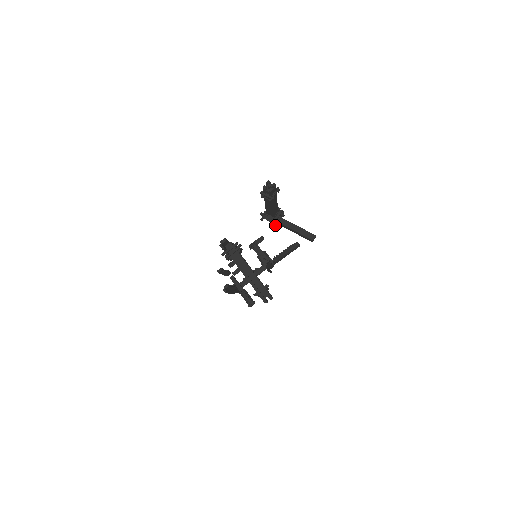
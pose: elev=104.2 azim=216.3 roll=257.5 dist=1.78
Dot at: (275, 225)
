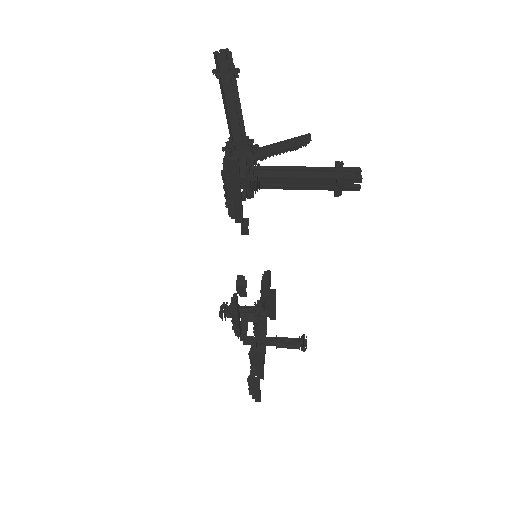
Dot at: (255, 151)
